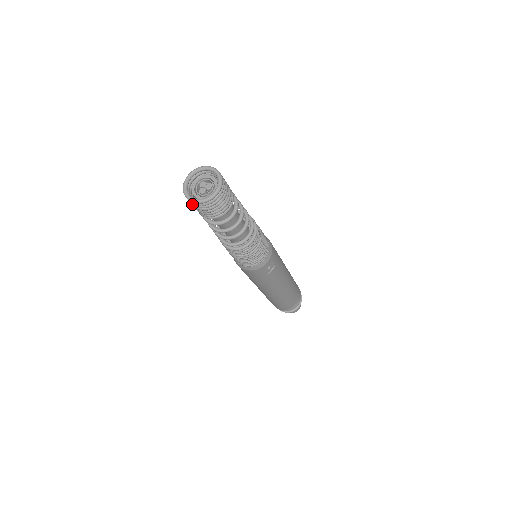
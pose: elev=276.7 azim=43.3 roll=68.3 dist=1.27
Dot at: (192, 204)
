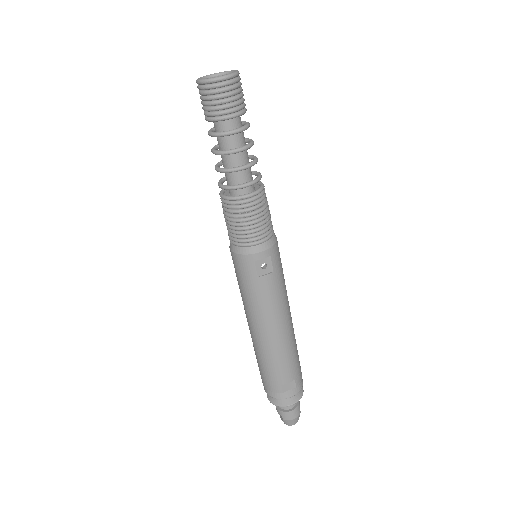
Dot at: (200, 92)
